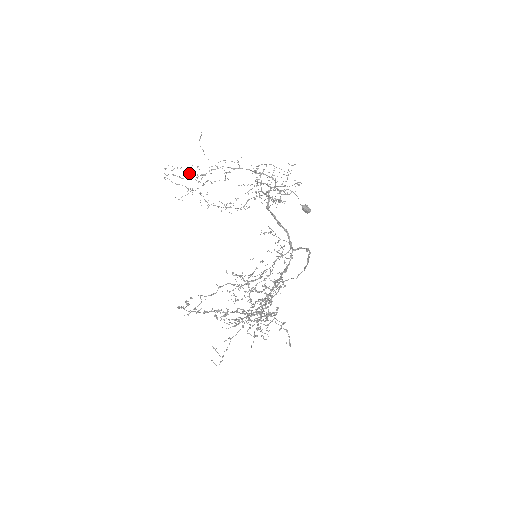
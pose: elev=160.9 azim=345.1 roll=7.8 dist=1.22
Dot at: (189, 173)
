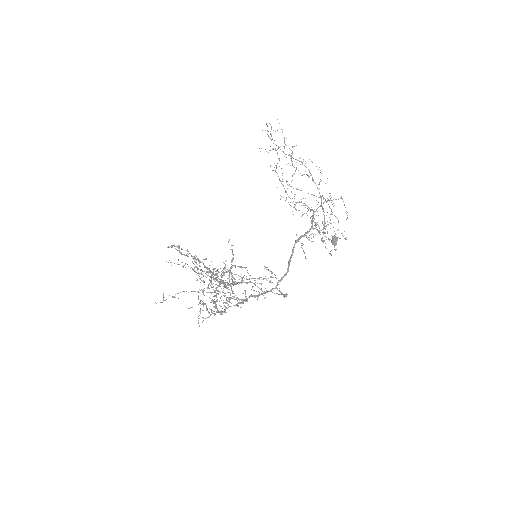
Dot at: (284, 142)
